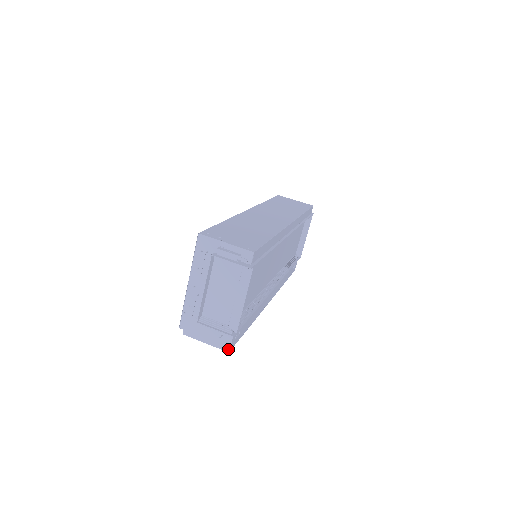
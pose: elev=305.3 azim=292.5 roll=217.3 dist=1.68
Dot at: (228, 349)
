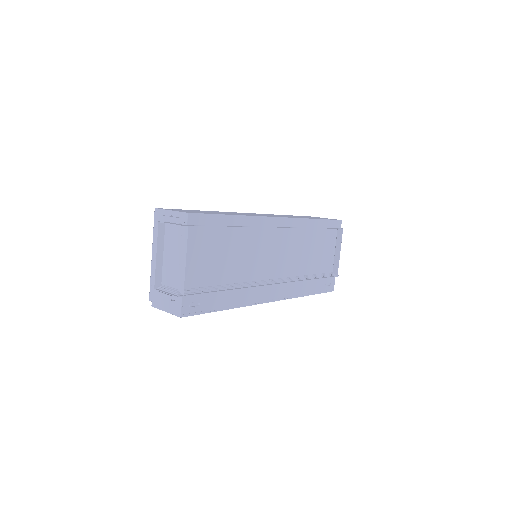
Dot at: (180, 314)
